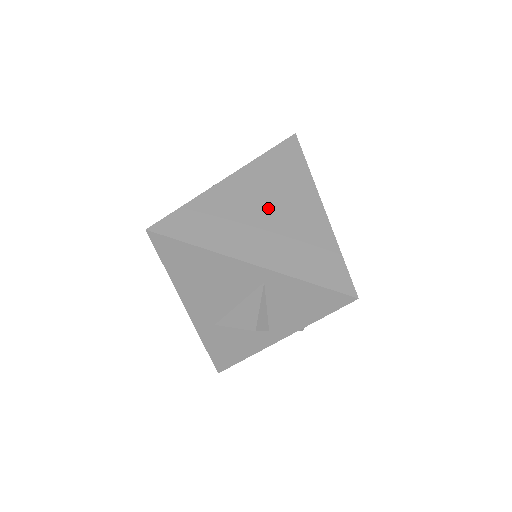
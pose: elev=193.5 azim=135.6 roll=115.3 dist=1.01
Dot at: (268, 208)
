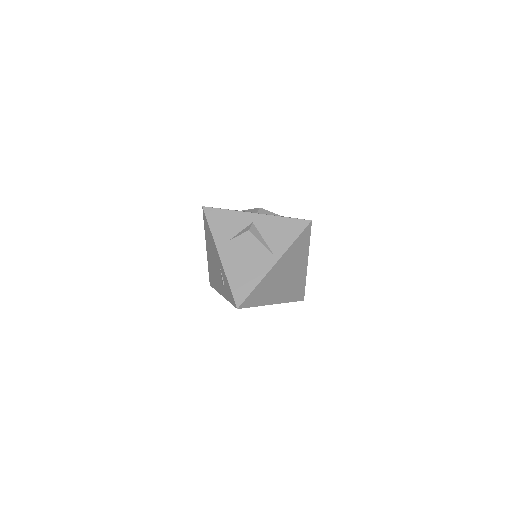
Dot at: (287, 275)
